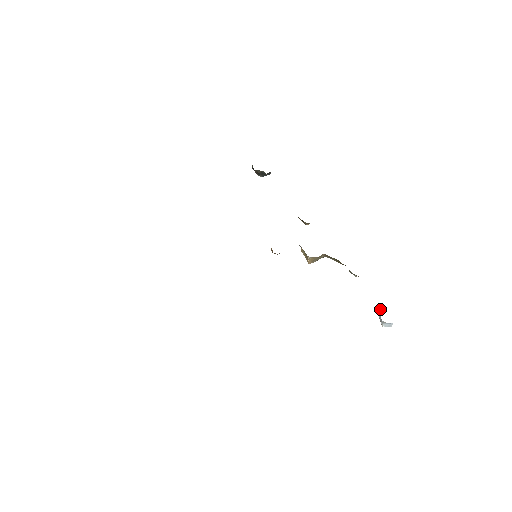
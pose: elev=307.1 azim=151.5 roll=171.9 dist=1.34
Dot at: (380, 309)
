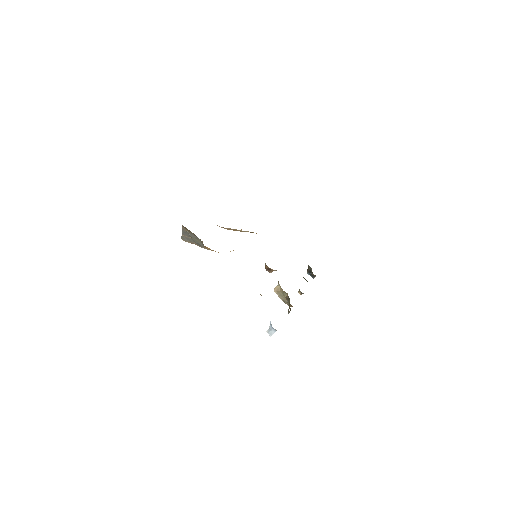
Dot at: occluded
